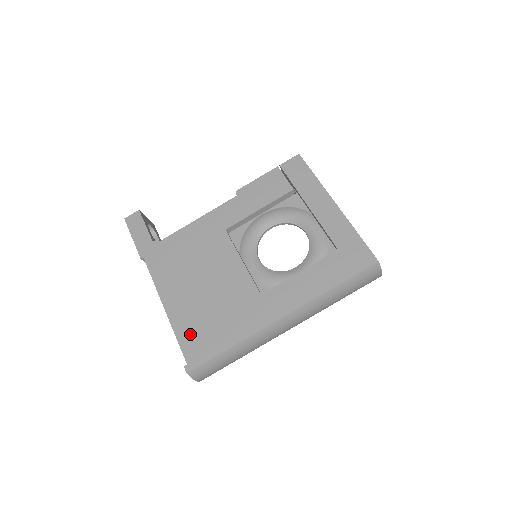
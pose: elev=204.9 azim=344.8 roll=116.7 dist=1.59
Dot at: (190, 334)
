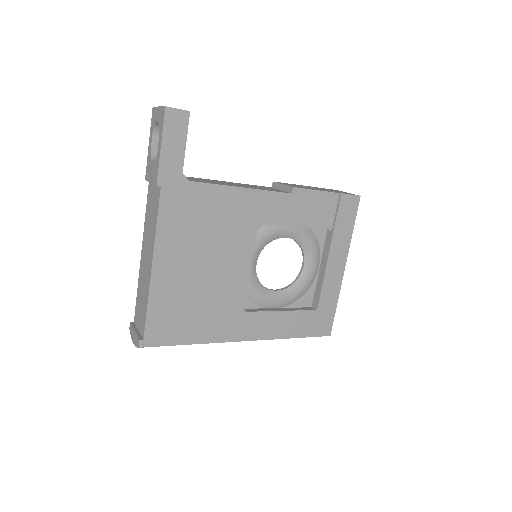
Dot at: (163, 312)
